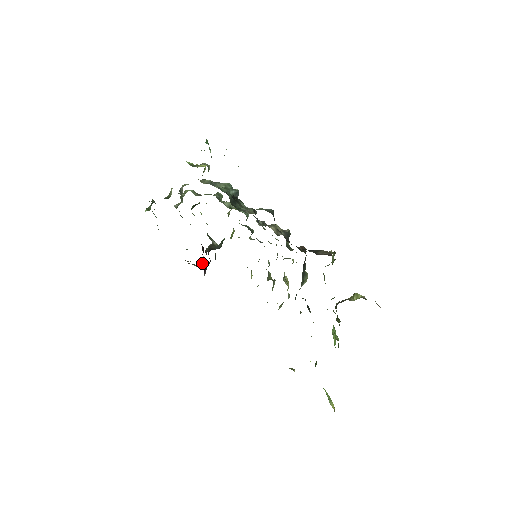
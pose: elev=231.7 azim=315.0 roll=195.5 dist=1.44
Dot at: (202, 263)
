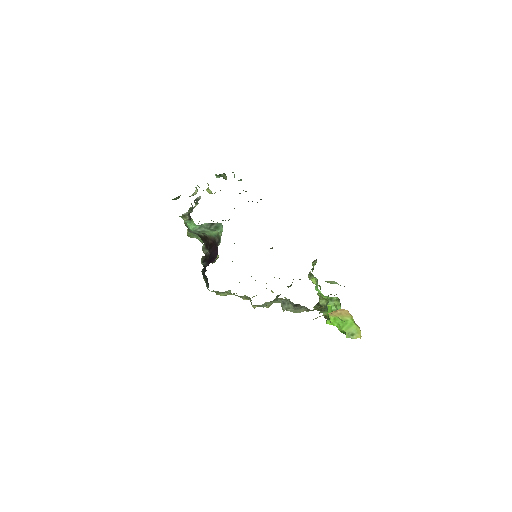
Dot at: occluded
